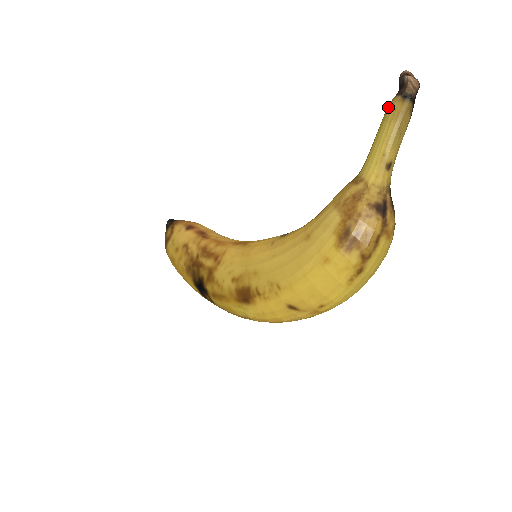
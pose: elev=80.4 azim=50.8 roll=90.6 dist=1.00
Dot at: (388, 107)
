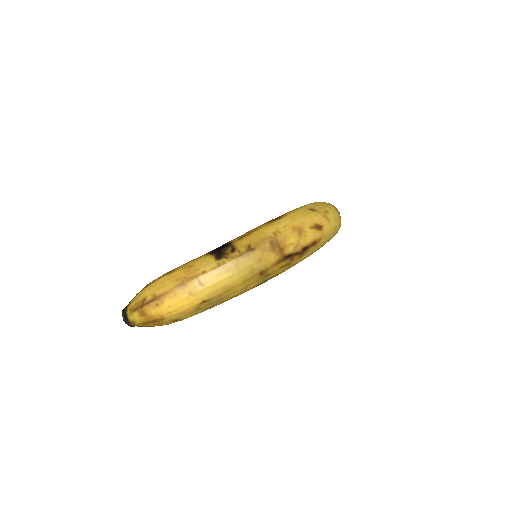
Dot at: occluded
